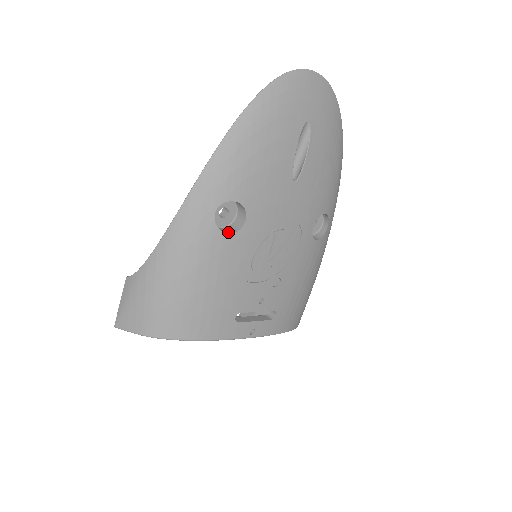
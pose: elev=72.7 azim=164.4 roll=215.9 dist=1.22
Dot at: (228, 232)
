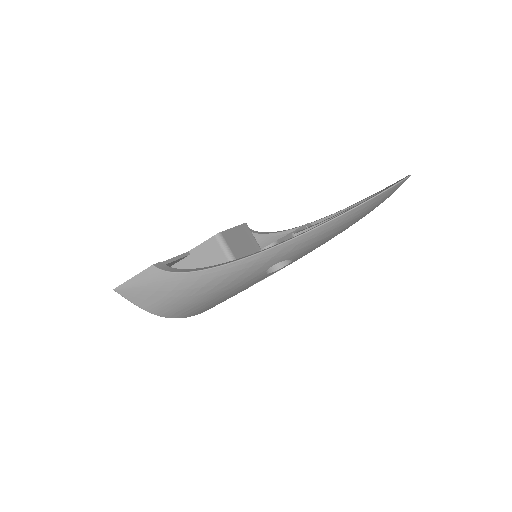
Dot at: (268, 272)
